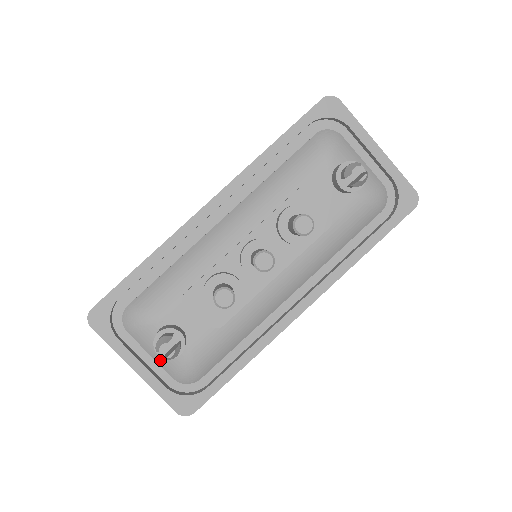
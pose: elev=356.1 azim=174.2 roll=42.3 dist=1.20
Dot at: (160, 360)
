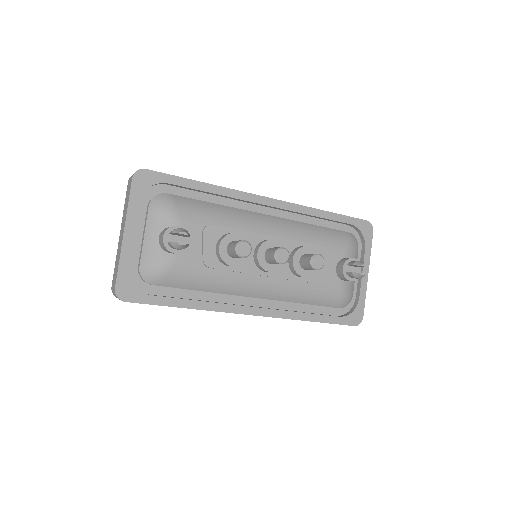
Dot at: (148, 245)
